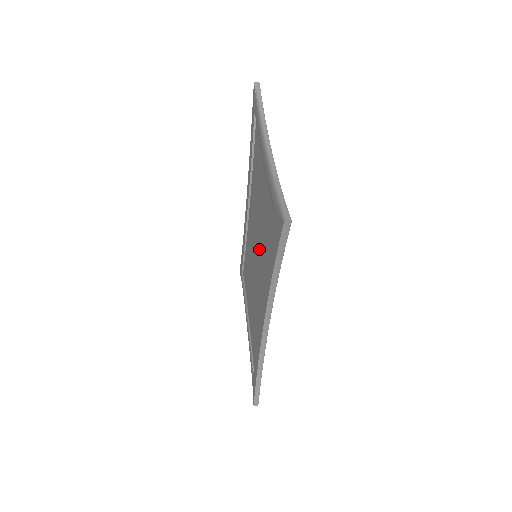
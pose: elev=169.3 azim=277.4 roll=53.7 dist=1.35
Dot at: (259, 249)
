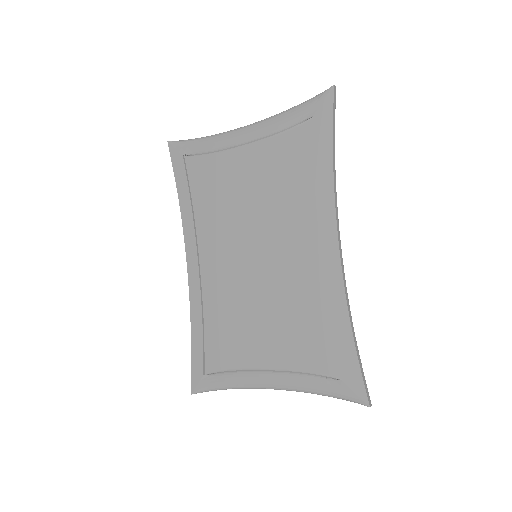
Dot at: (267, 226)
